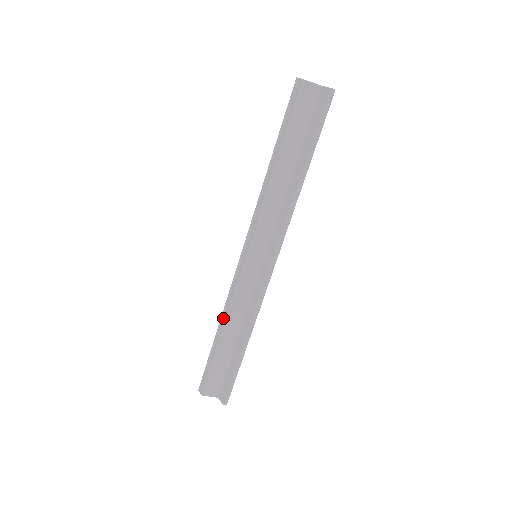
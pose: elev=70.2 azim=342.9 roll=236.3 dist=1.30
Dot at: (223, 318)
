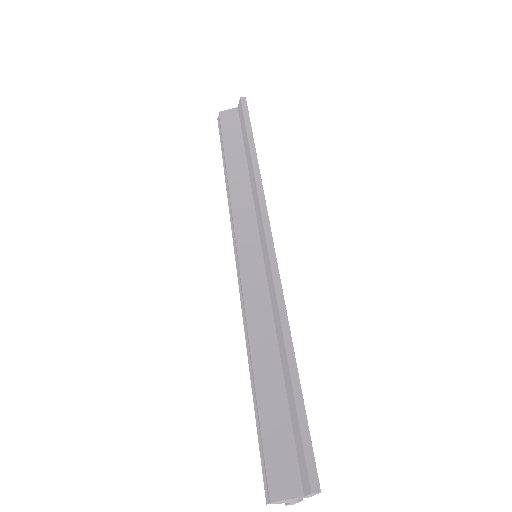
Dot at: (247, 343)
